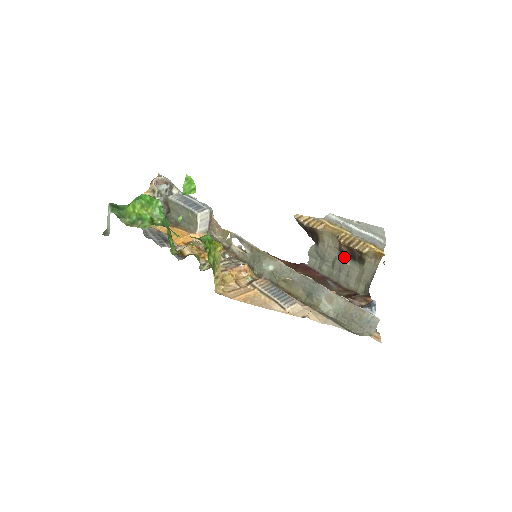
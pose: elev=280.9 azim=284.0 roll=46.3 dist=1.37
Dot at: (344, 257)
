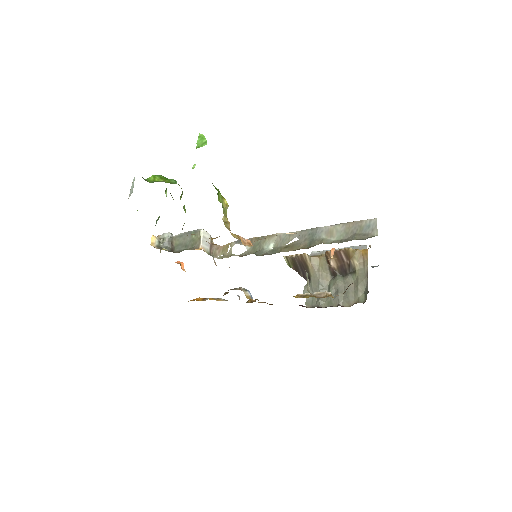
Dot at: (336, 276)
